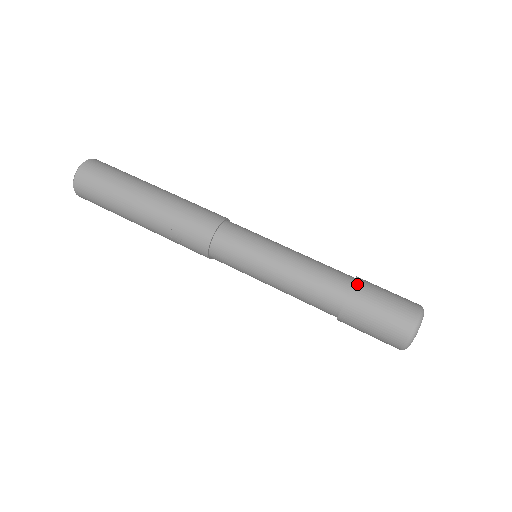
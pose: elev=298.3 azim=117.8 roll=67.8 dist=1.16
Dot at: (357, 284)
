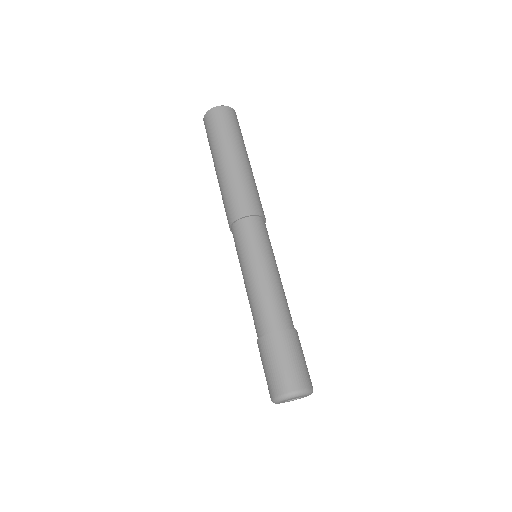
Dot at: (264, 339)
